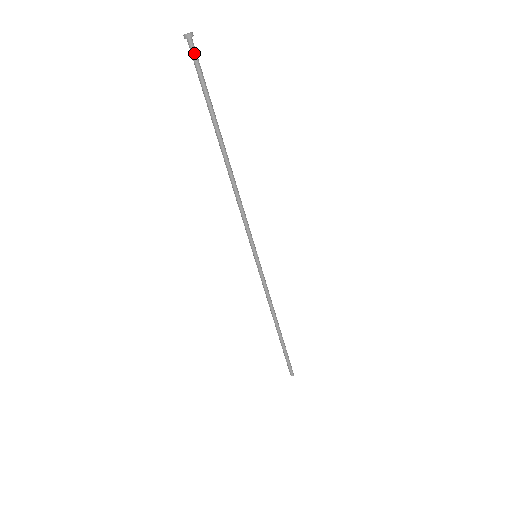
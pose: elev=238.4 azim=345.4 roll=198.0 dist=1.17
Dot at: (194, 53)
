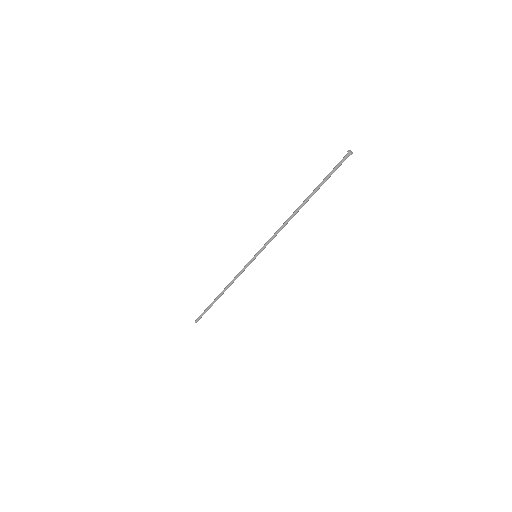
Dot at: (343, 160)
